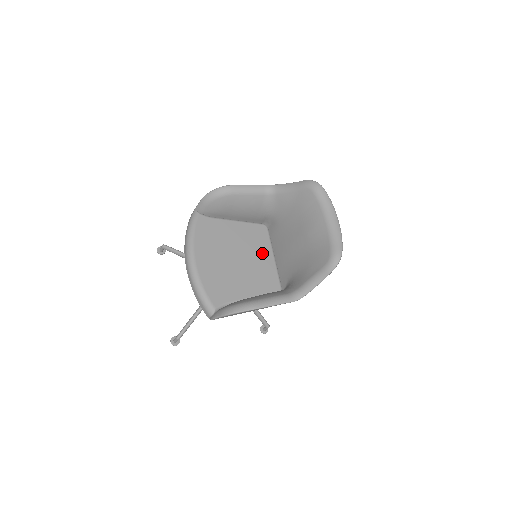
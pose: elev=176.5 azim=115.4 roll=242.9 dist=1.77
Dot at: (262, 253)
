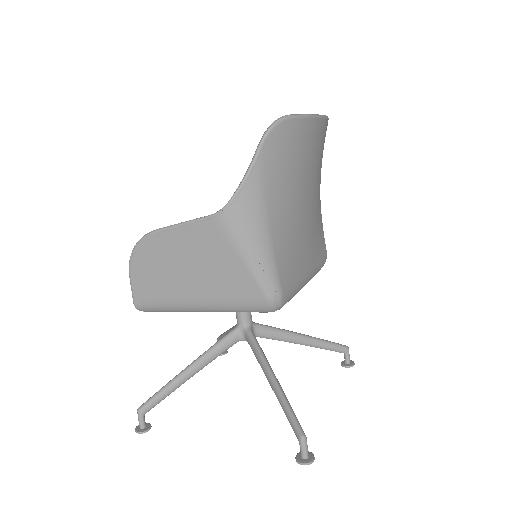
Dot at: occluded
